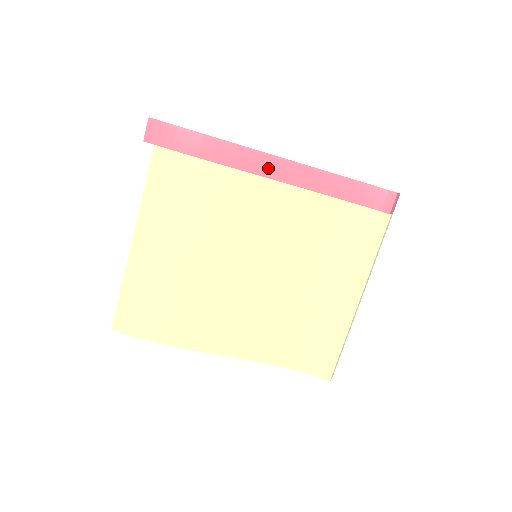
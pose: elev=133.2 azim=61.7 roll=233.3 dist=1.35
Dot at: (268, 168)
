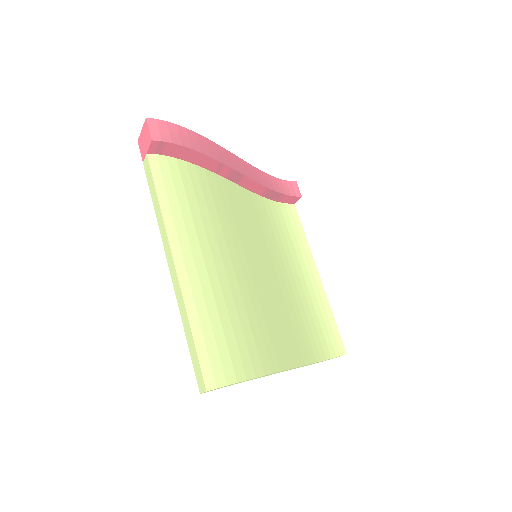
Dot at: (238, 166)
